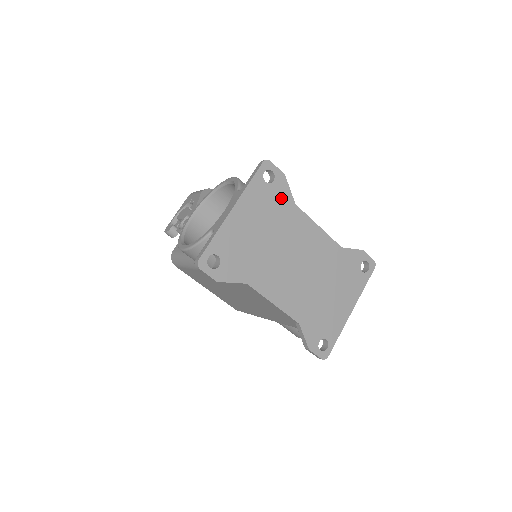
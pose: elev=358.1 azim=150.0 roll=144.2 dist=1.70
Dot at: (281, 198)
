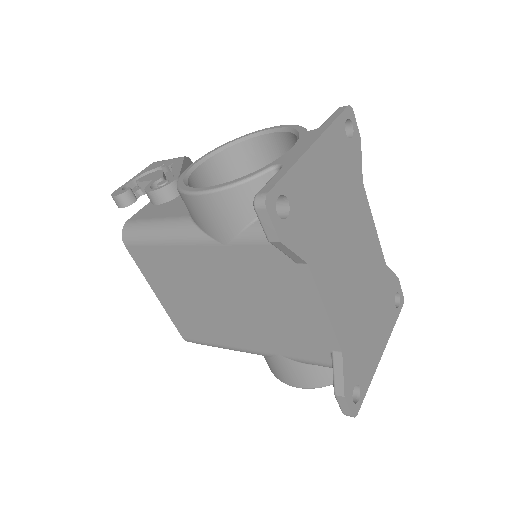
Dot at: (354, 165)
